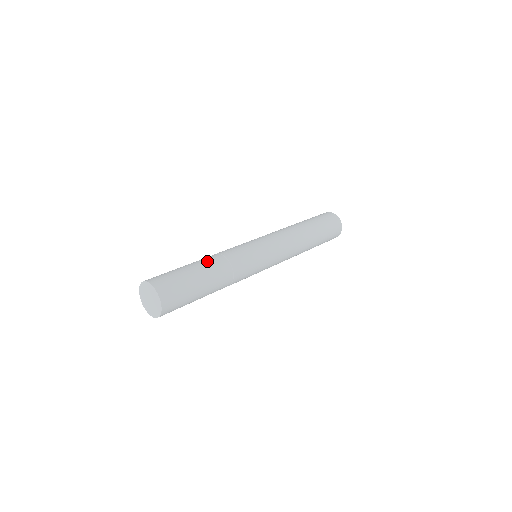
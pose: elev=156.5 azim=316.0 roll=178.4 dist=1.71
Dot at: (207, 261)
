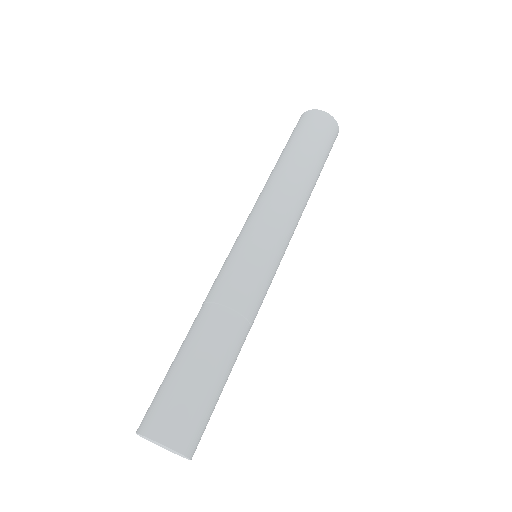
Dot at: (205, 333)
